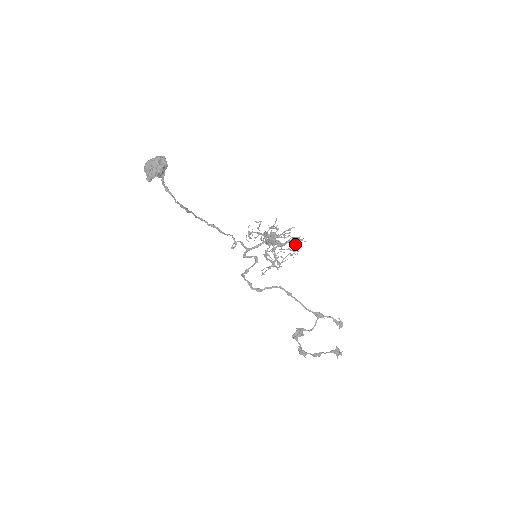
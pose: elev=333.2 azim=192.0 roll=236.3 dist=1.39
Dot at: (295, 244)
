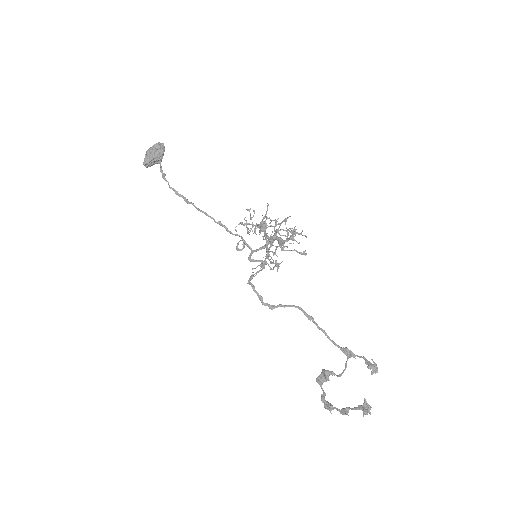
Dot at: (299, 242)
